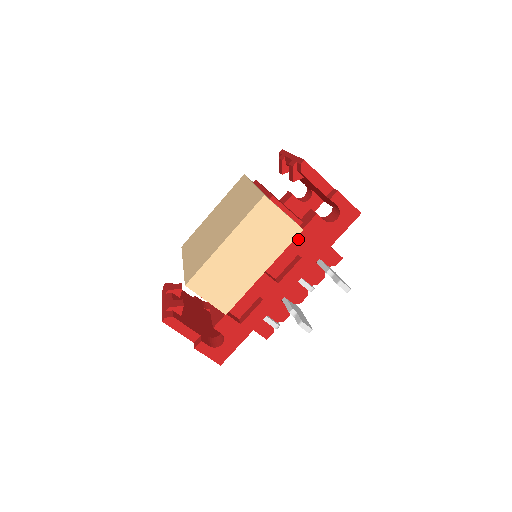
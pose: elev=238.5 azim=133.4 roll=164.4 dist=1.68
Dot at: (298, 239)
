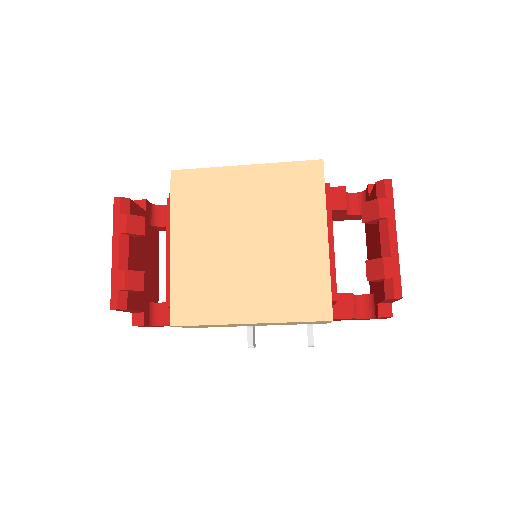
Dot at: occluded
